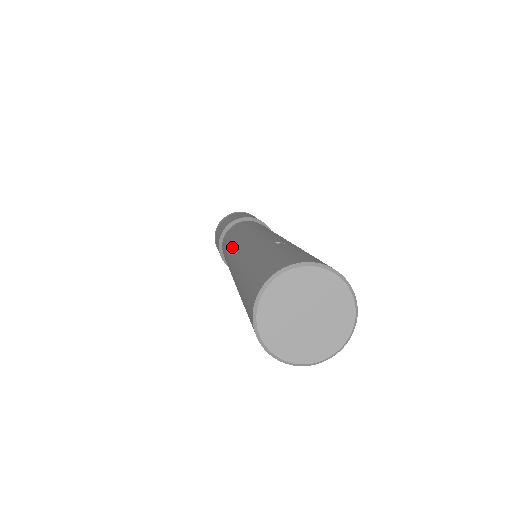
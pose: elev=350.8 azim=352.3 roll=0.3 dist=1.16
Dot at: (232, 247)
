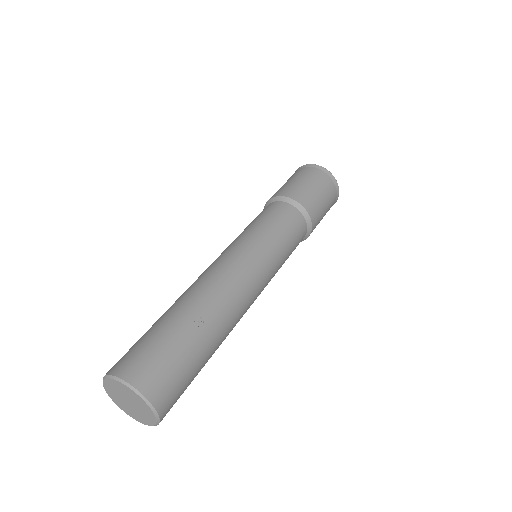
Dot at: (226, 251)
